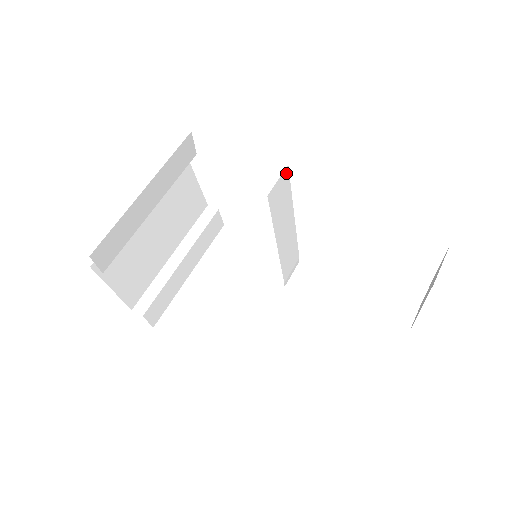
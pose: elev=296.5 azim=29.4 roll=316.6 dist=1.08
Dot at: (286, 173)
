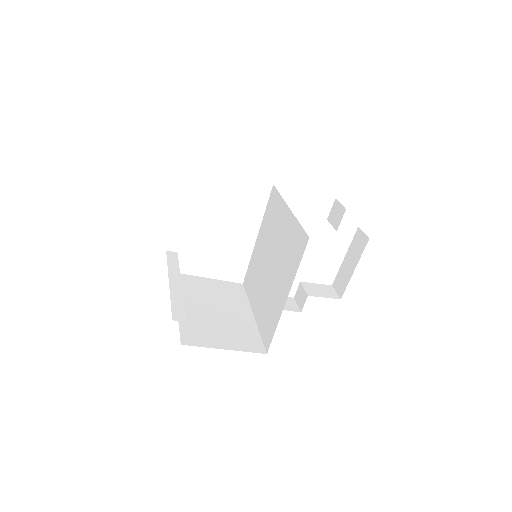
Dot at: (272, 190)
